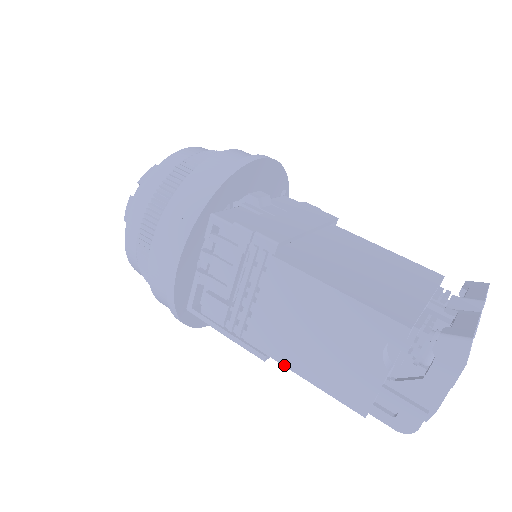
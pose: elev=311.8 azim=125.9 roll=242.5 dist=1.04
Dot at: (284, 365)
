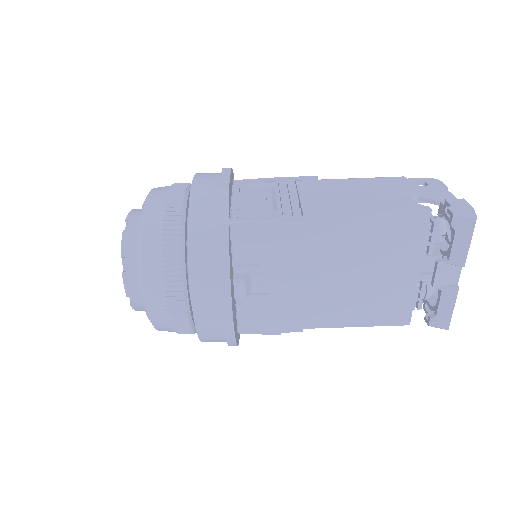
Dot at: occluded
